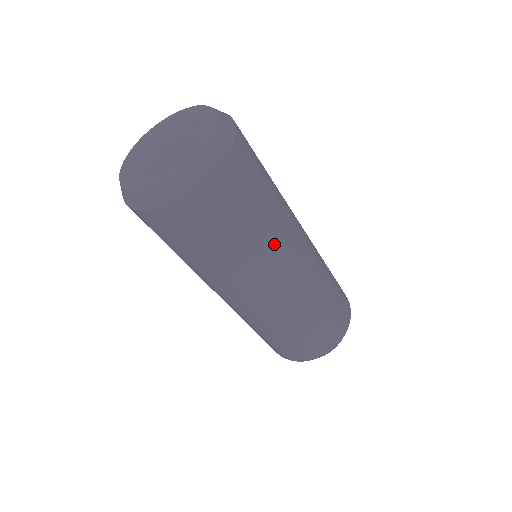
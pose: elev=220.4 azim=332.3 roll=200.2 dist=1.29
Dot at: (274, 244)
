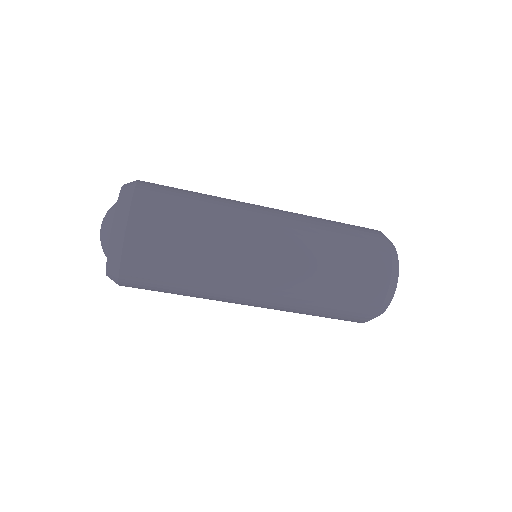
Dot at: (229, 209)
